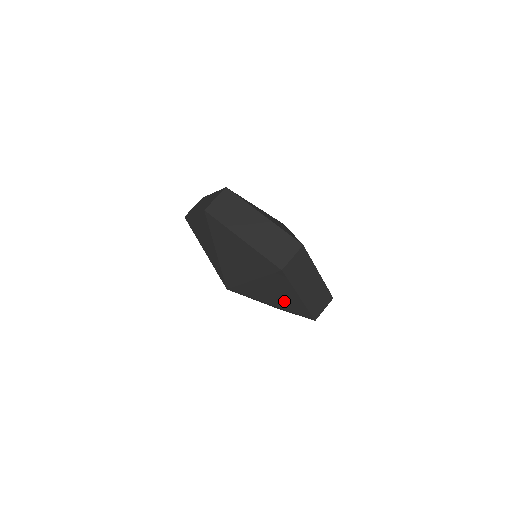
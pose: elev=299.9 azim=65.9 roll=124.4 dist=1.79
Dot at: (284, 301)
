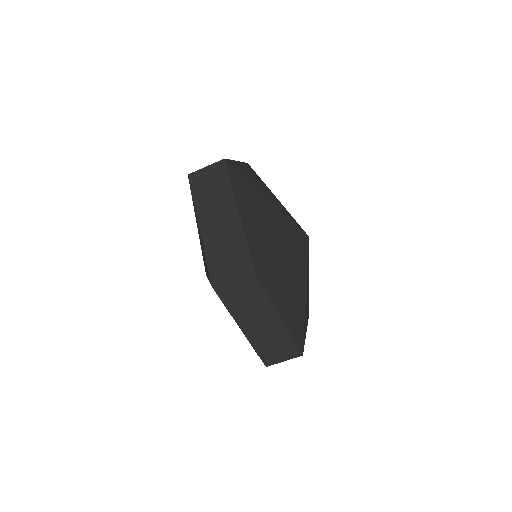
Dot at: occluded
